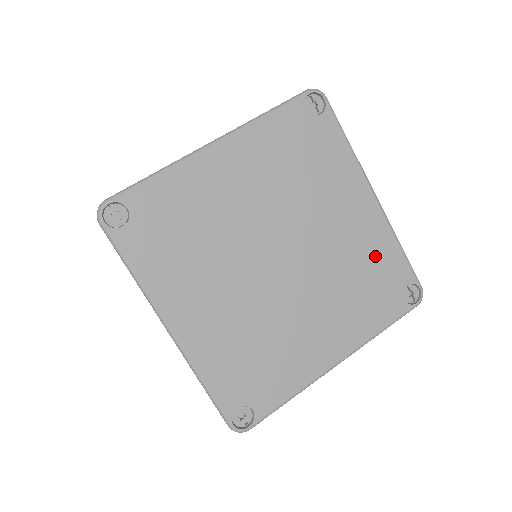
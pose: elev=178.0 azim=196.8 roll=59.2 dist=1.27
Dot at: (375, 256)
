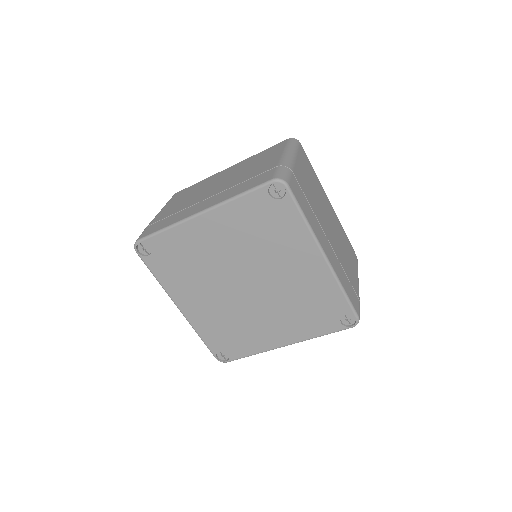
Dot at: (319, 294)
